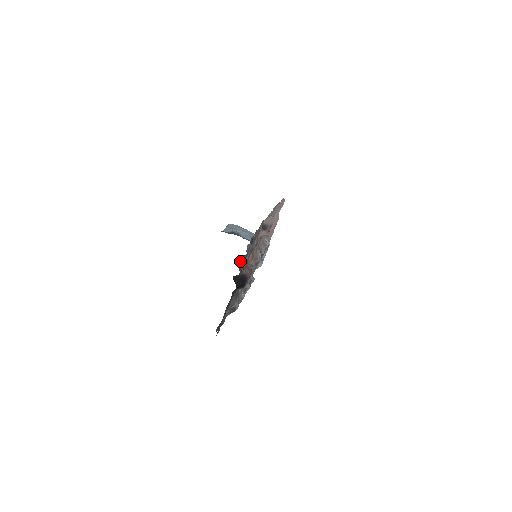
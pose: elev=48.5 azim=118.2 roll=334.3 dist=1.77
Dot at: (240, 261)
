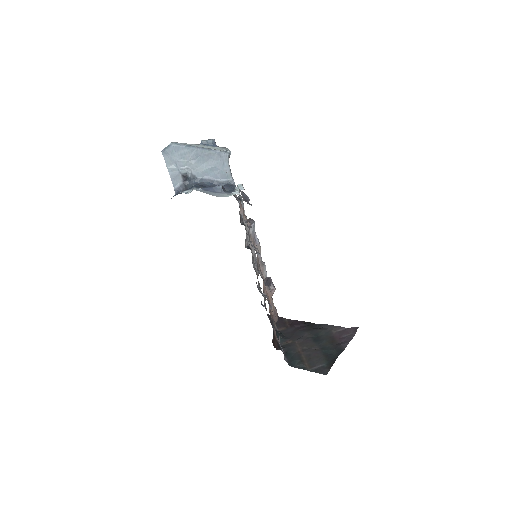
Dot at: (273, 336)
